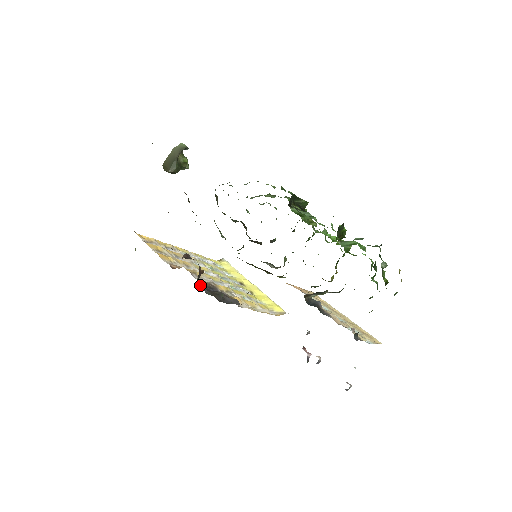
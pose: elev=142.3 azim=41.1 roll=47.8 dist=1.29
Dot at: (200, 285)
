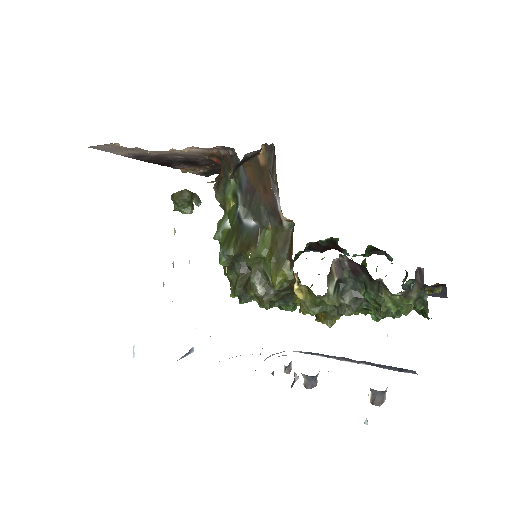
Dot at: occluded
